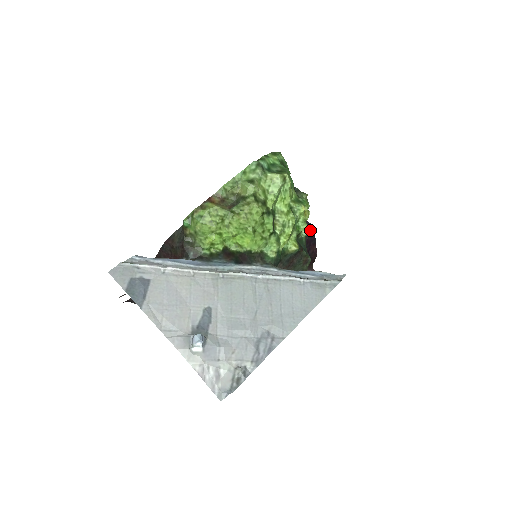
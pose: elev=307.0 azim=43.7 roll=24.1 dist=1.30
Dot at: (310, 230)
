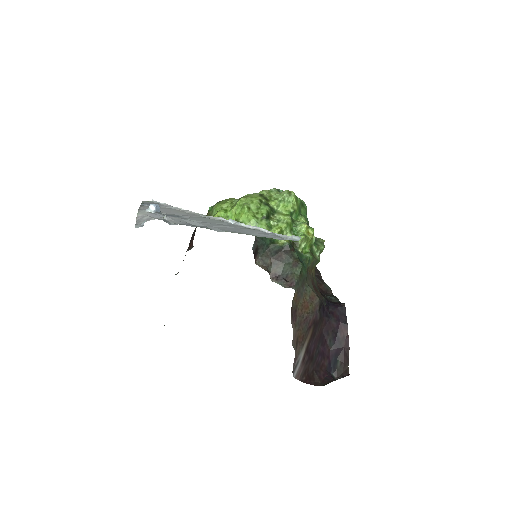
Dot at: (340, 306)
